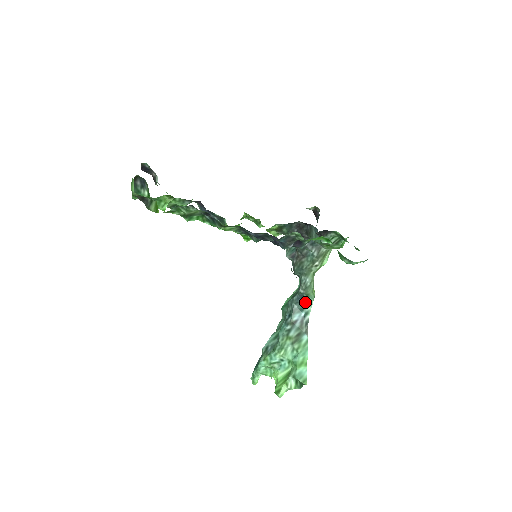
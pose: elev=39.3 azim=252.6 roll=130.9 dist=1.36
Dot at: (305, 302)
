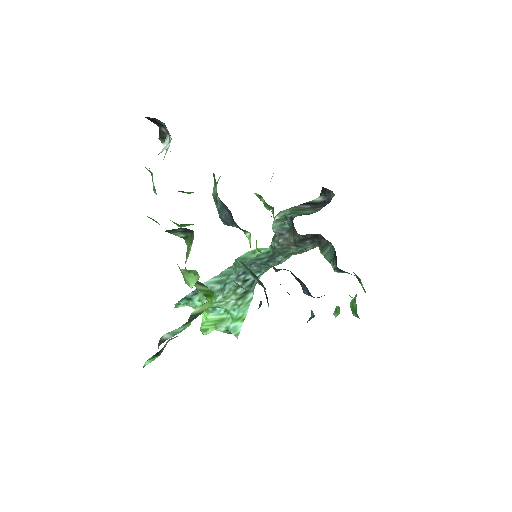
Dot at: (267, 268)
